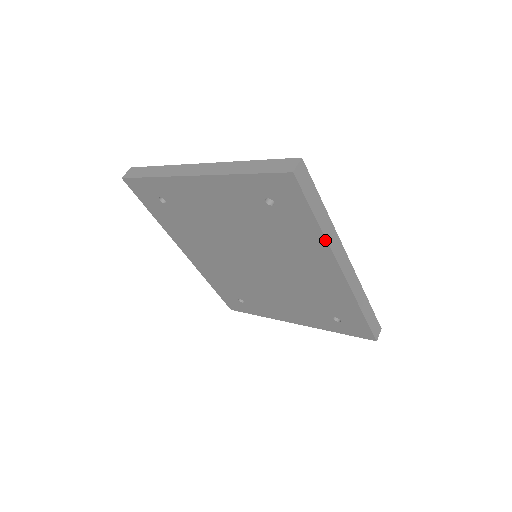
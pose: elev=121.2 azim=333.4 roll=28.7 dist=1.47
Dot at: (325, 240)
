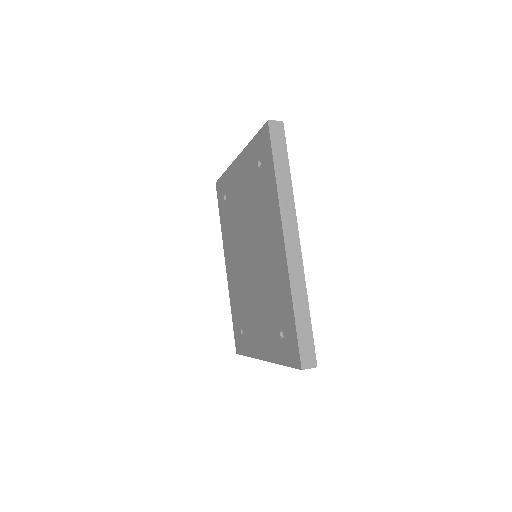
Dot at: (278, 196)
